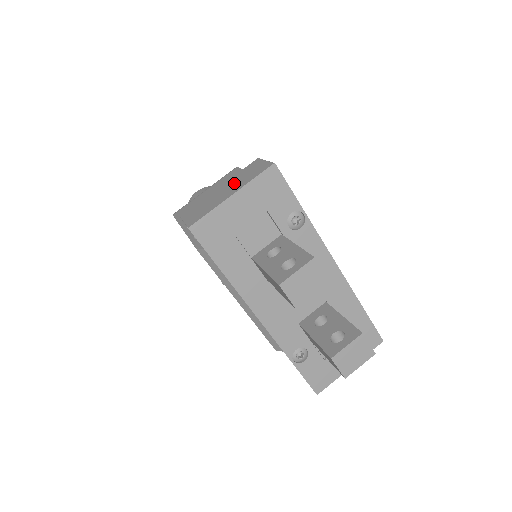
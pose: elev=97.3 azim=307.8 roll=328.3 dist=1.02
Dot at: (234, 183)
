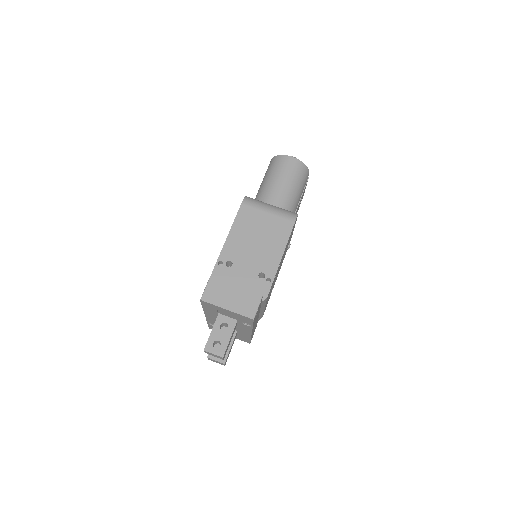
Dot at: (238, 299)
